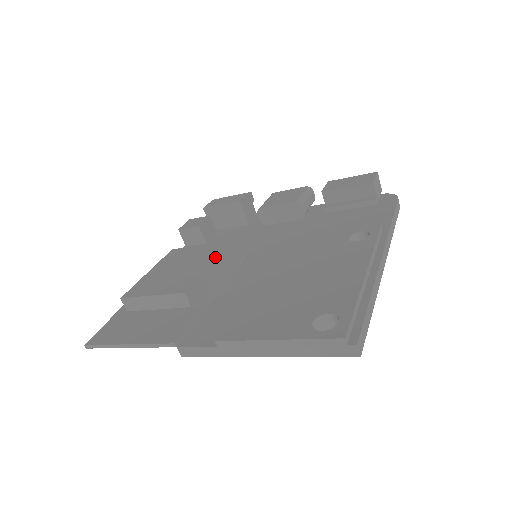
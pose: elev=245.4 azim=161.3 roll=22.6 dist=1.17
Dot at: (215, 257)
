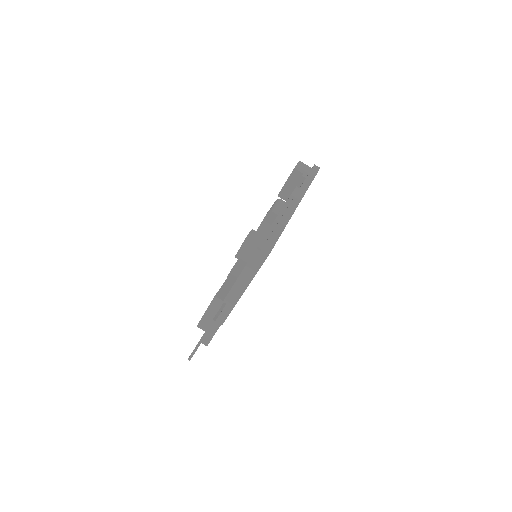
Dot at: (231, 271)
